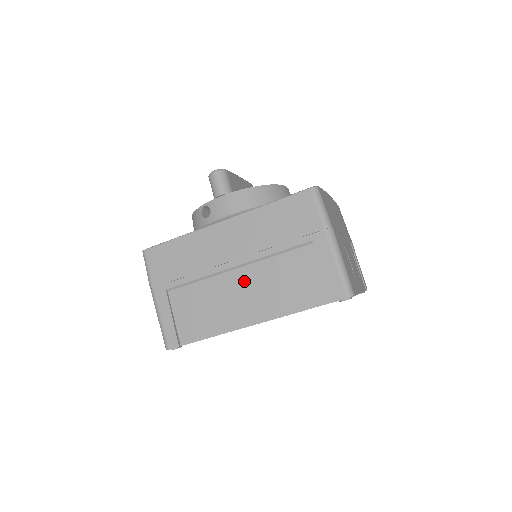
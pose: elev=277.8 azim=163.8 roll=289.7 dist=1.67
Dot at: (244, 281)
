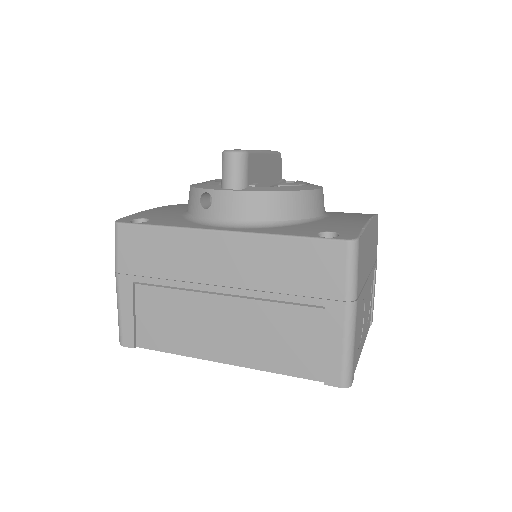
Dot at: (227, 313)
